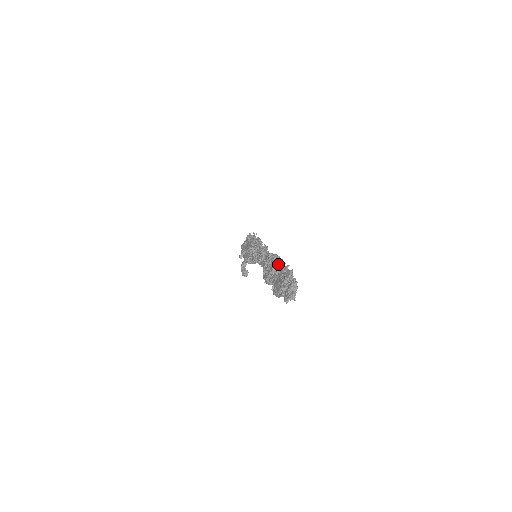
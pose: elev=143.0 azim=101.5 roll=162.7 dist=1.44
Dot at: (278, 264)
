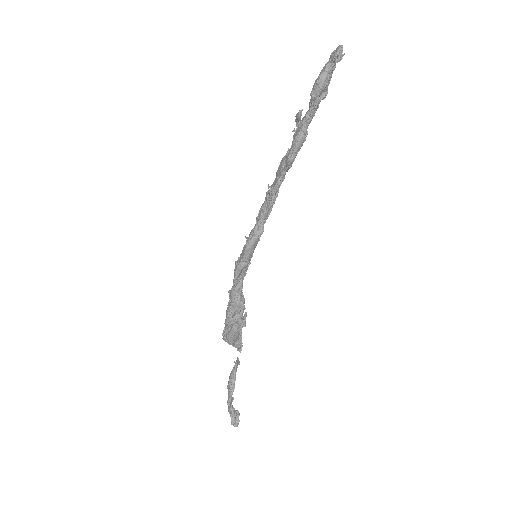
Dot at: occluded
